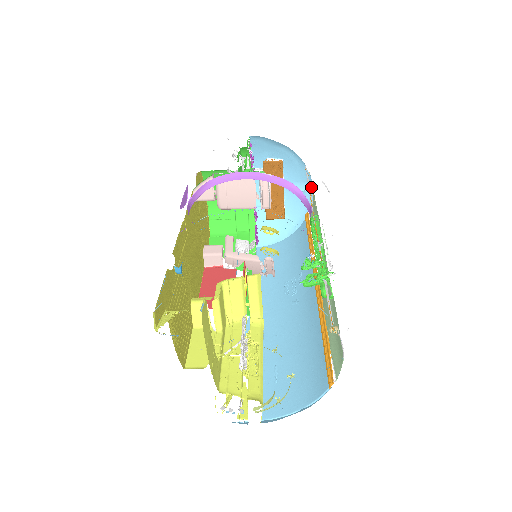
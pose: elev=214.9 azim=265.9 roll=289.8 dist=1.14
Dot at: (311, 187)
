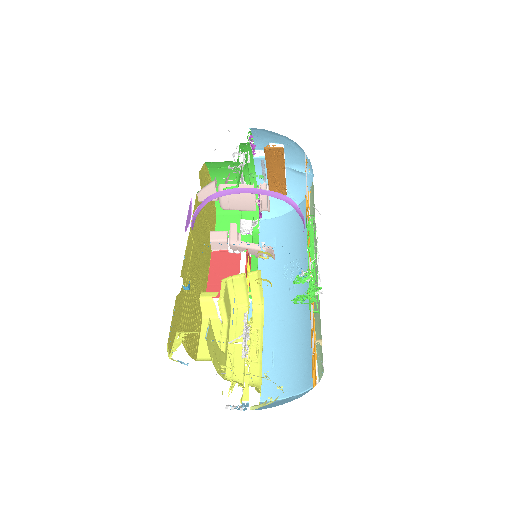
Dot at: (311, 170)
